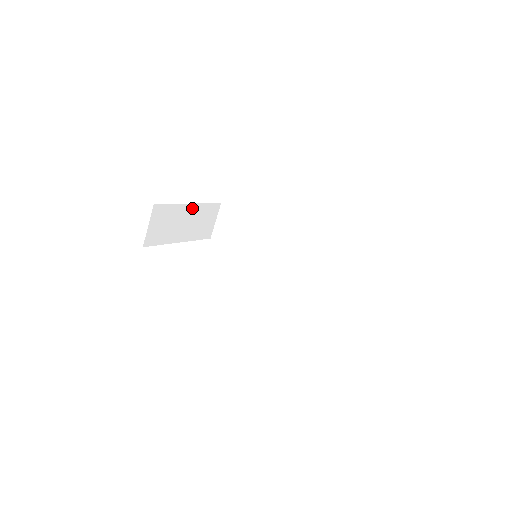
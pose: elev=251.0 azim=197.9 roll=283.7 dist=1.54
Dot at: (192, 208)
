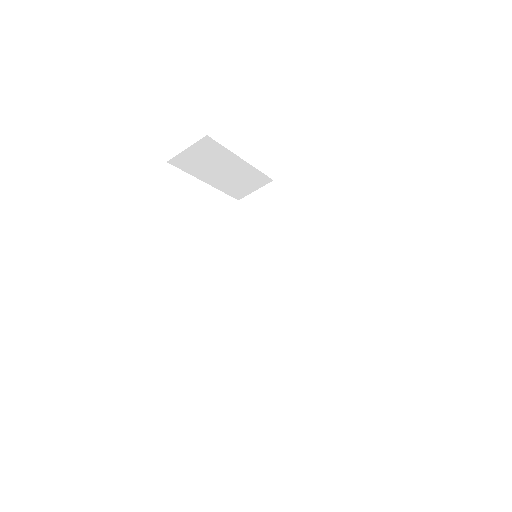
Dot at: (242, 164)
